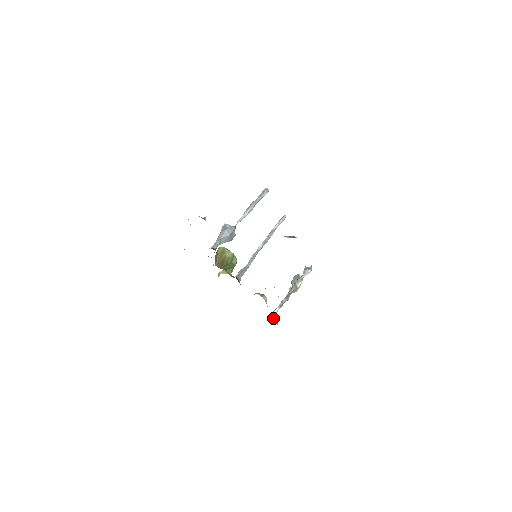
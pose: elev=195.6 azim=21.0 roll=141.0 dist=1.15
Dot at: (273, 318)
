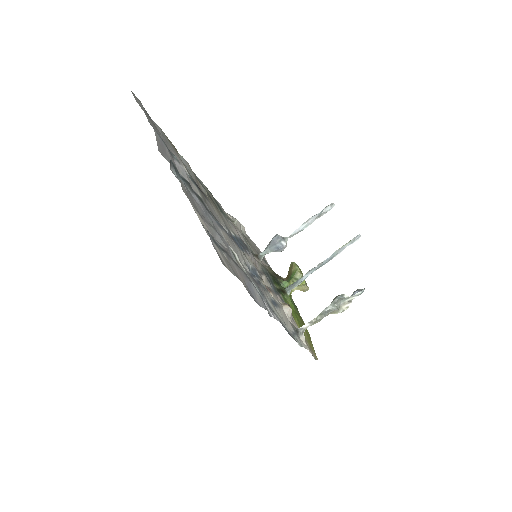
Dot at: (297, 332)
